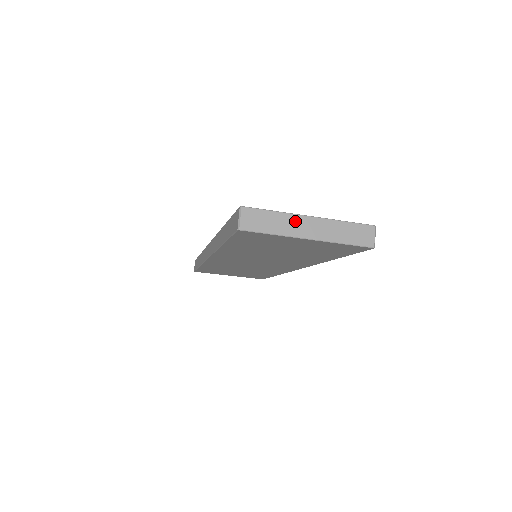
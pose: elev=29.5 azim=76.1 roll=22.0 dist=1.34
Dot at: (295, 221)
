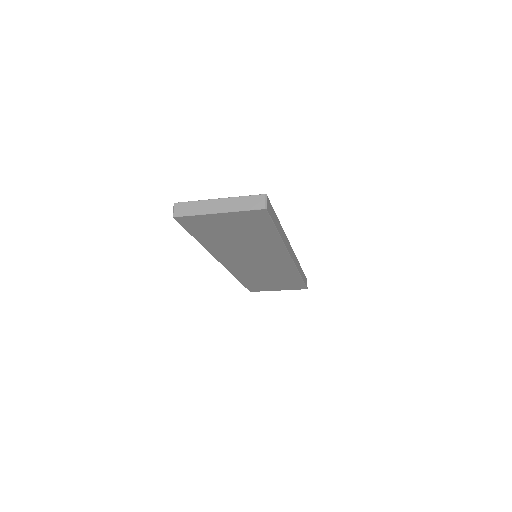
Dot at: (208, 204)
